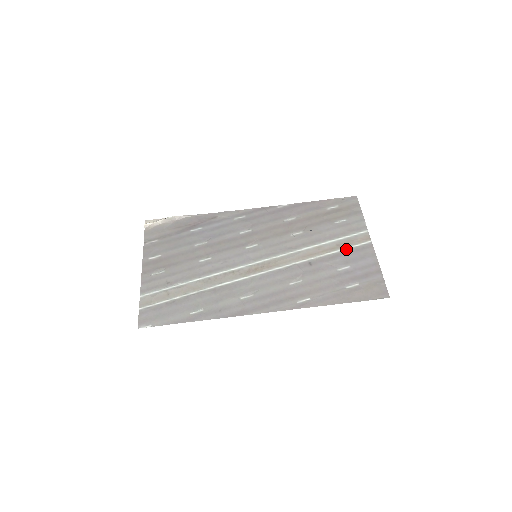
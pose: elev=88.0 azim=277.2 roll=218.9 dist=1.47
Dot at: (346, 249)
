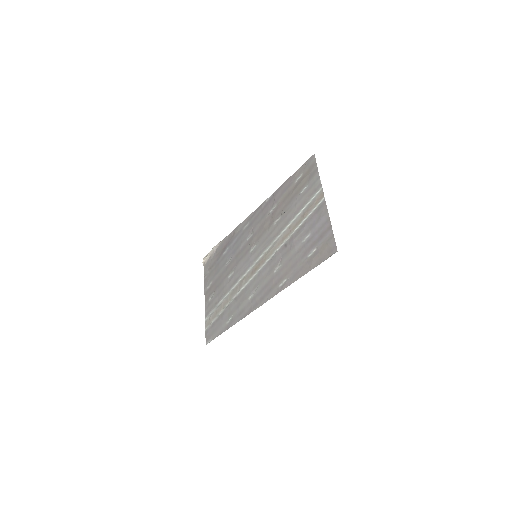
Dot at: (307, 217)
